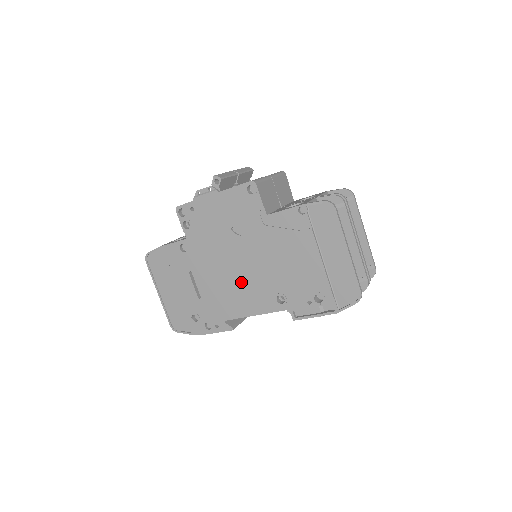
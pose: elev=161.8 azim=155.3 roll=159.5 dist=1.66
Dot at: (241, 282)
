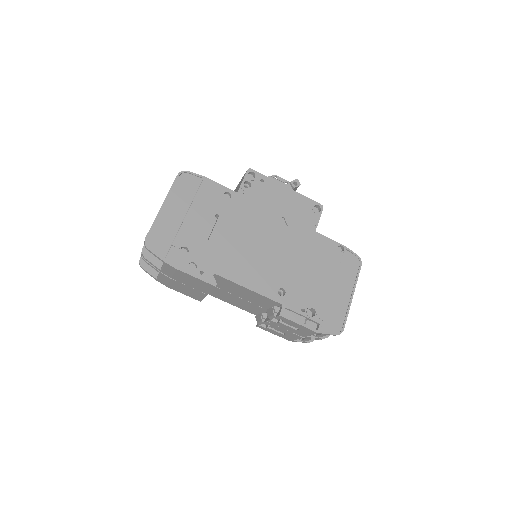
Dot at: (258, 256)
